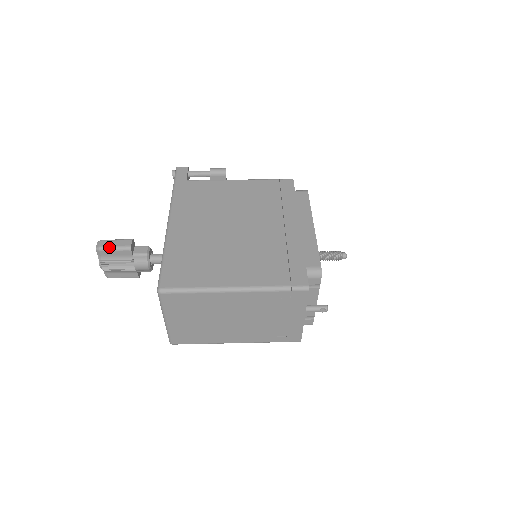
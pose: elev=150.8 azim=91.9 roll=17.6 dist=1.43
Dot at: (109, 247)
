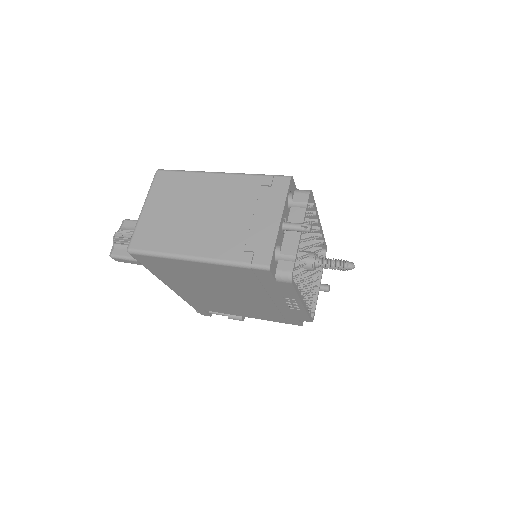
Dot at: (134, 220)
